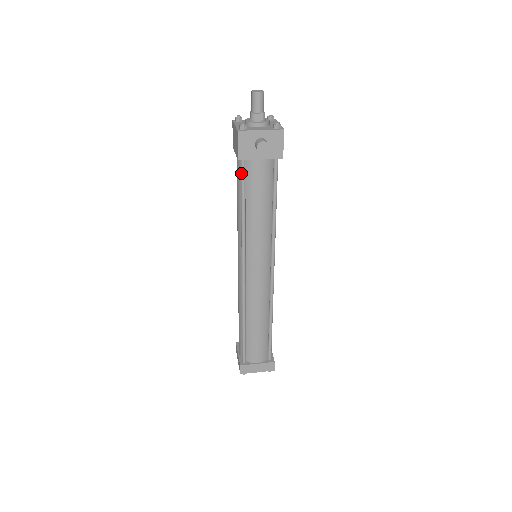
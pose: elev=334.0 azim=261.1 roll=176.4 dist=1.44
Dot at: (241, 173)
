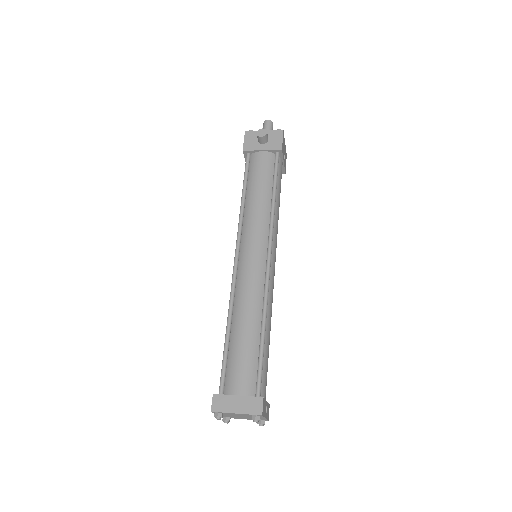
Dot at: (245, 164)
